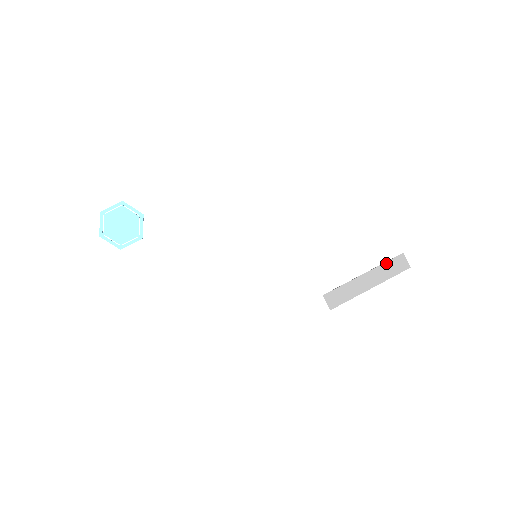
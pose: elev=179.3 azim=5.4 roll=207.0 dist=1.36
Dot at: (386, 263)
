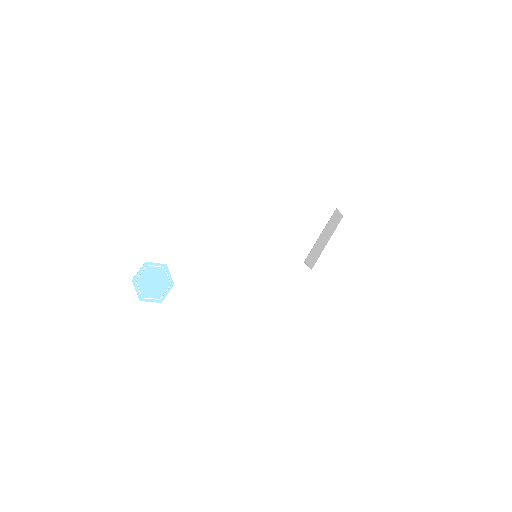
Dot at: (330, 220)
